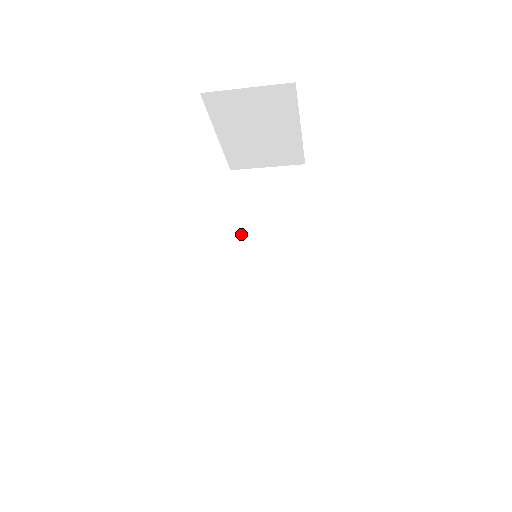
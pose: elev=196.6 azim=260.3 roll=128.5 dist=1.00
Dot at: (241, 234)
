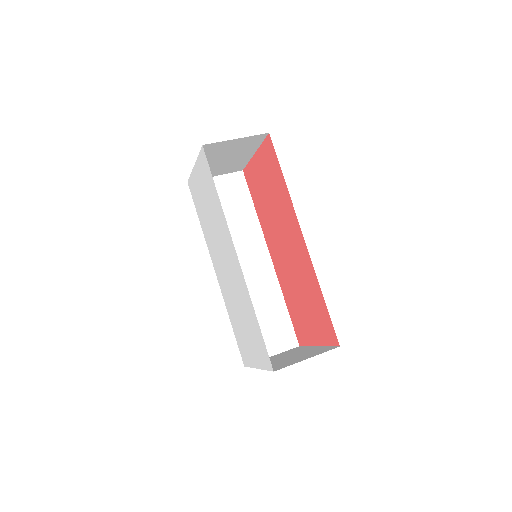
Dot at: occluded
